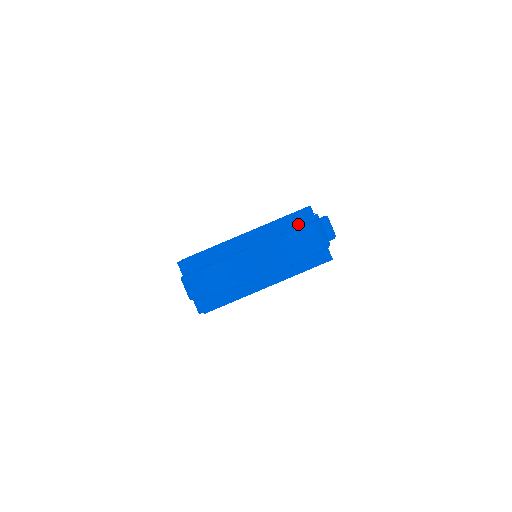
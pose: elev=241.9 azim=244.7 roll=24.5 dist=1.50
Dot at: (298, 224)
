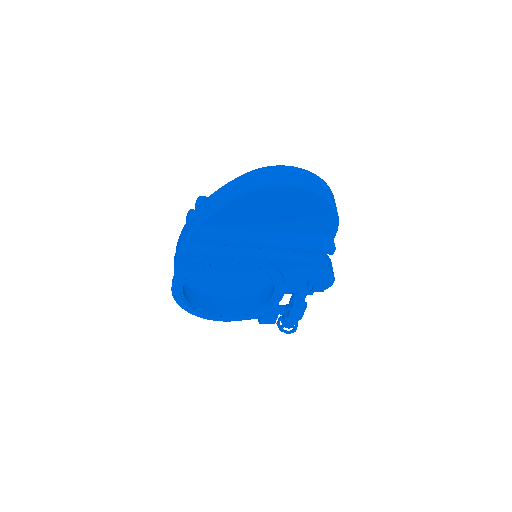
Dot at: occluded
